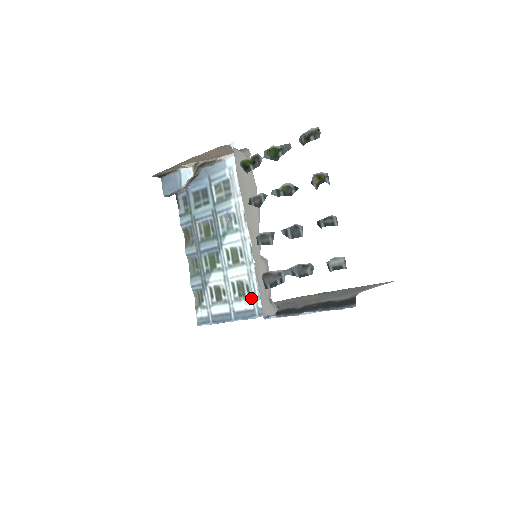
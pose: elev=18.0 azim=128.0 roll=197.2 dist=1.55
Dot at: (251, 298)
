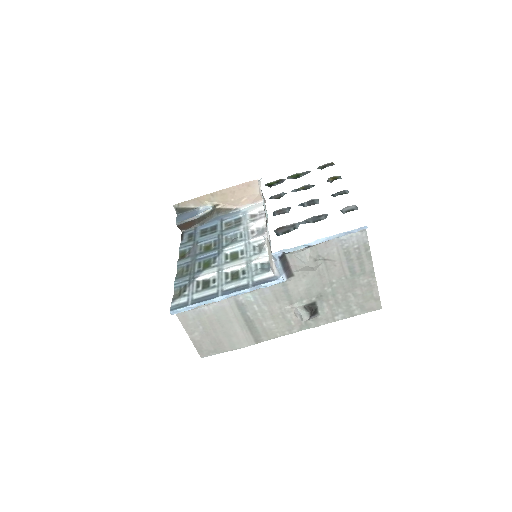
Dot at: (246, 276)
